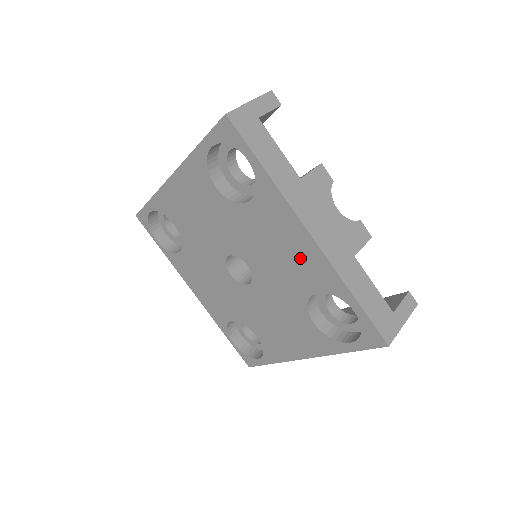
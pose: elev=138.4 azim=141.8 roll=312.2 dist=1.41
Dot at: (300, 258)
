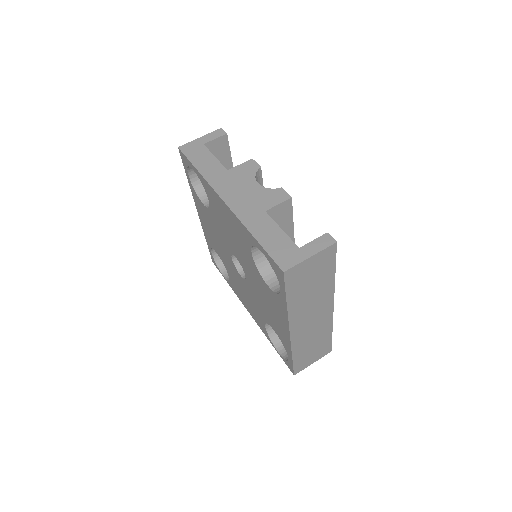
Dot at: (234, 226)
